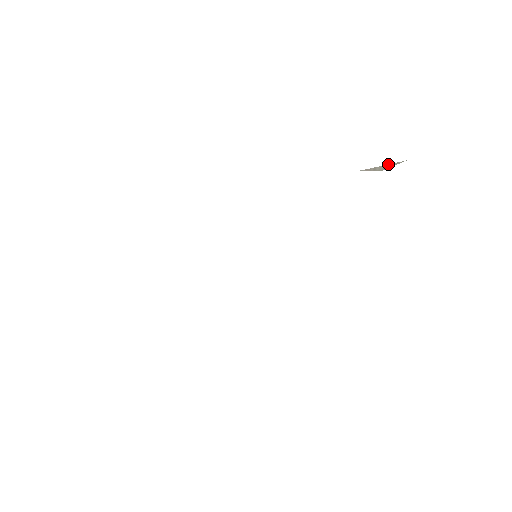
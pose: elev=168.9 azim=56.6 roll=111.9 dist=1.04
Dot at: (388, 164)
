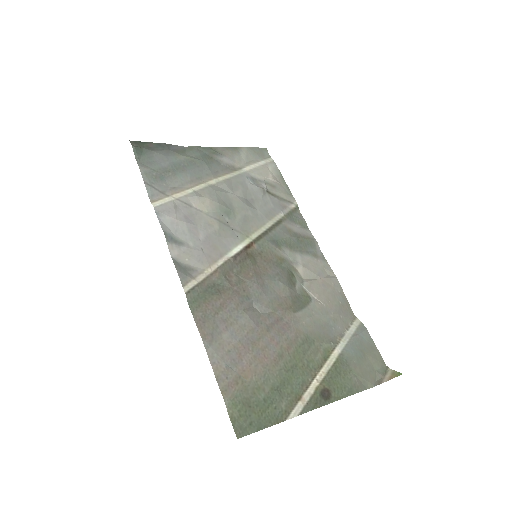
Dot at: (228, 386)
